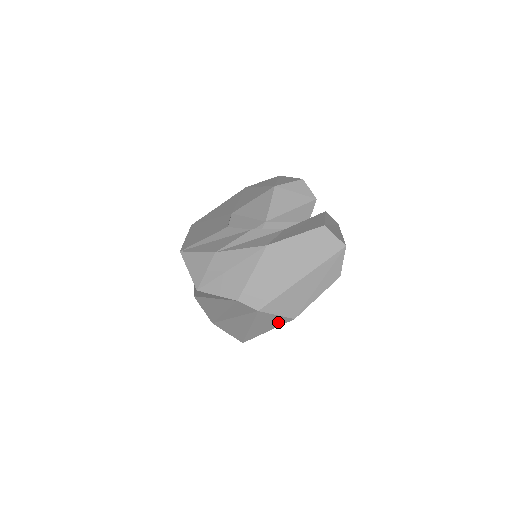
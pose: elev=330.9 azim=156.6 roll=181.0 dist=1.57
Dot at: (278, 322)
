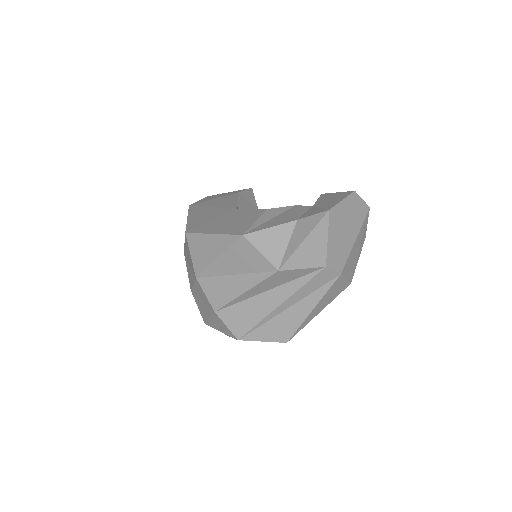
Dot at: (338, 292)
